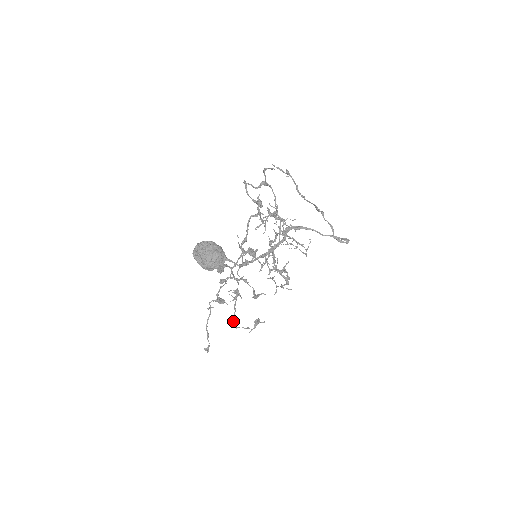
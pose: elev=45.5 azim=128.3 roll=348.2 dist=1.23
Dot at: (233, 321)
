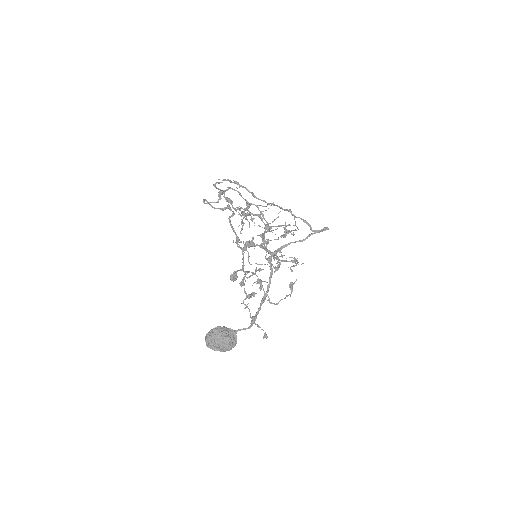
Dot at: (271, 303)
